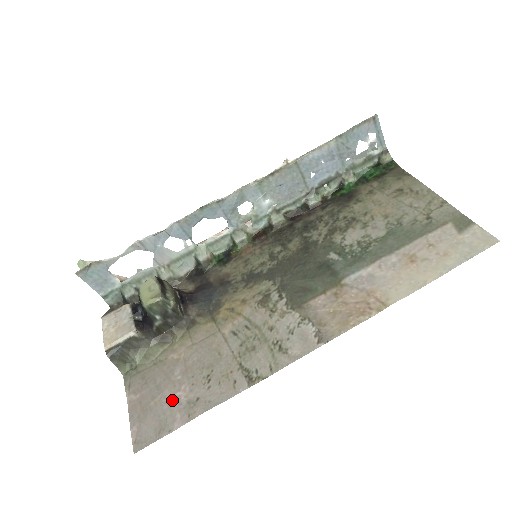
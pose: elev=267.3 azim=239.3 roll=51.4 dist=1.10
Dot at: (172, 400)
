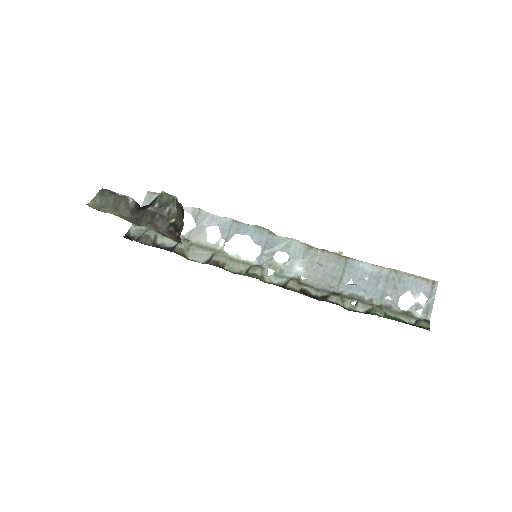
Dot at: occluded
